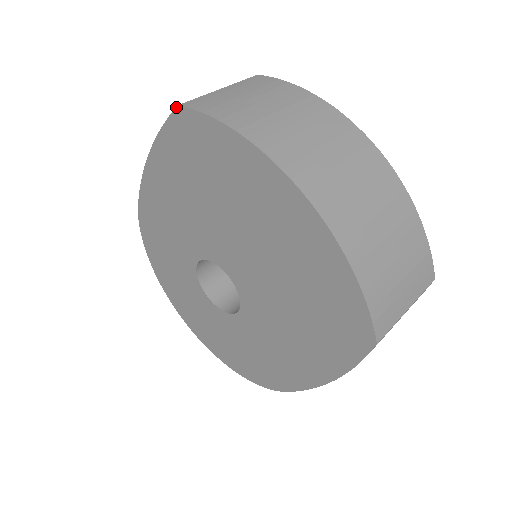
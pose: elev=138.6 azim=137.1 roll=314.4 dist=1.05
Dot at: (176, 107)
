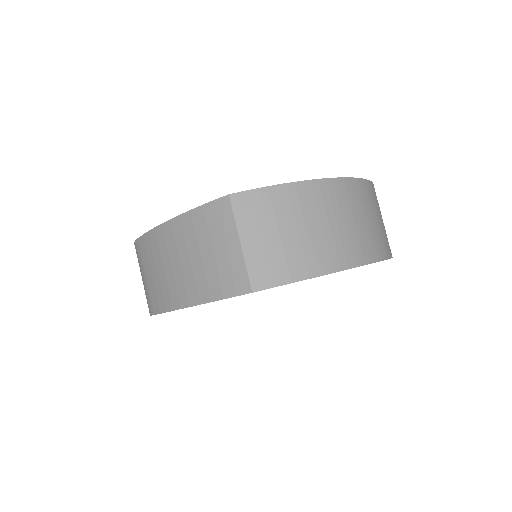
Dot at: occluded
